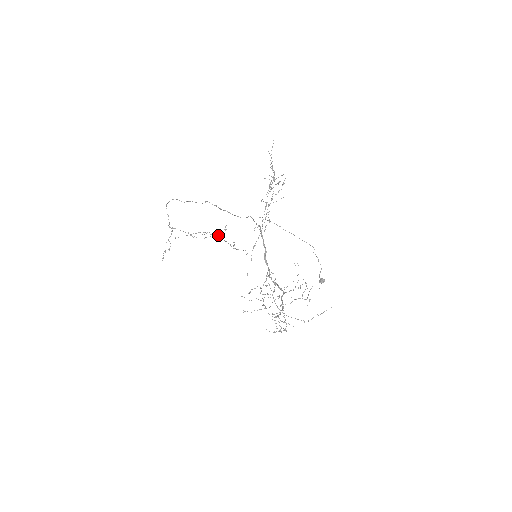
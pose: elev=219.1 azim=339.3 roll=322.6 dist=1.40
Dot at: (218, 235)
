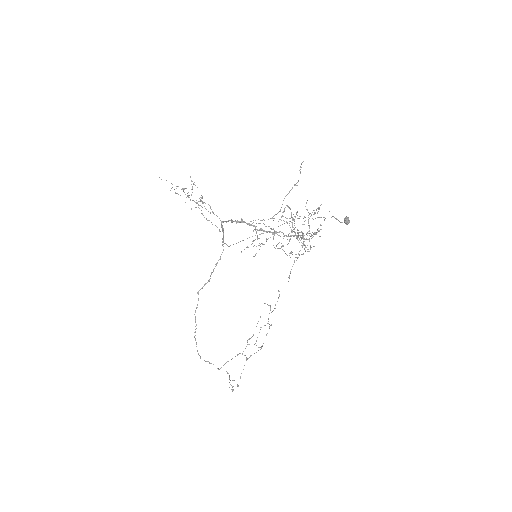
Dot at: (261, 327)
